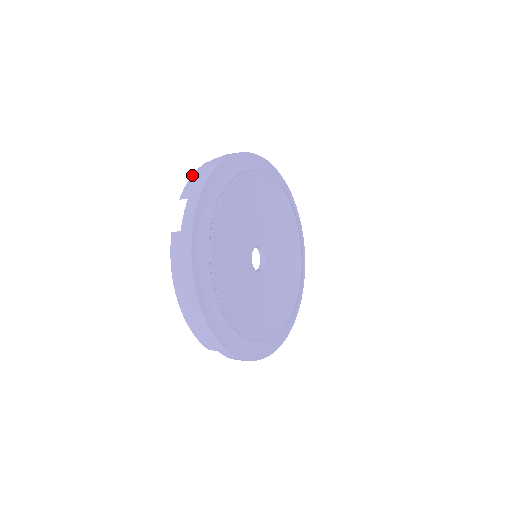
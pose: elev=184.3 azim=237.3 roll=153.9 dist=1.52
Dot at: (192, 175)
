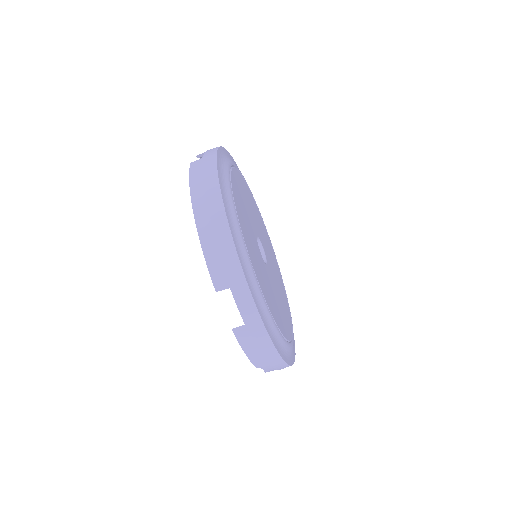
Dot at: occluded
